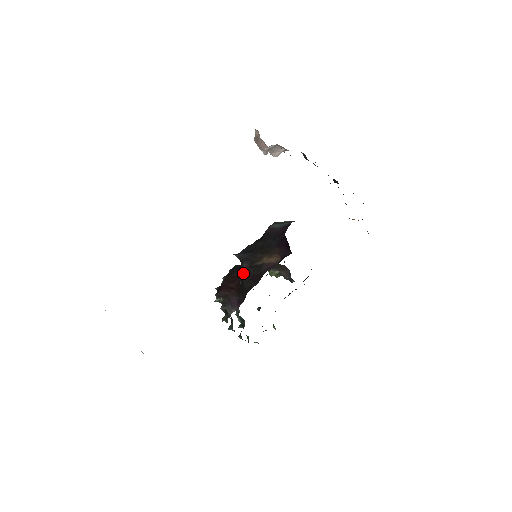
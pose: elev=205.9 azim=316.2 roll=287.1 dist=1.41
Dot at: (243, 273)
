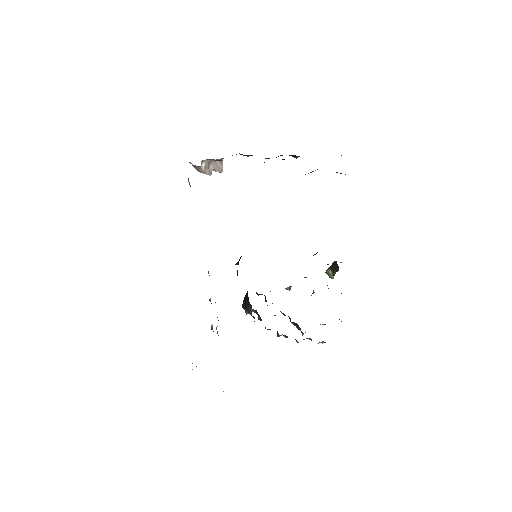
Dot at: occluded
